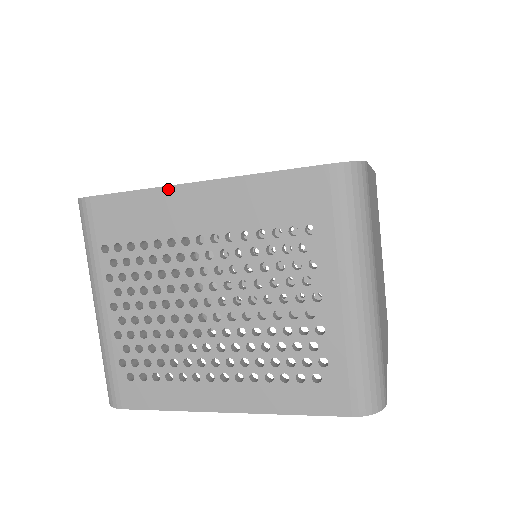
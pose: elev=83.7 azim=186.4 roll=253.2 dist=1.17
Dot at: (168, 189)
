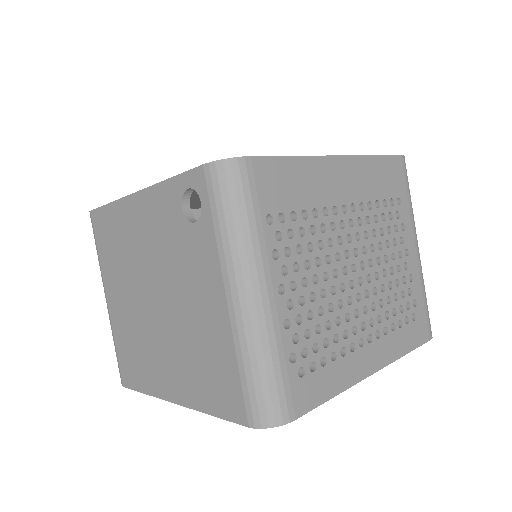
Dot at: (319, 159)
